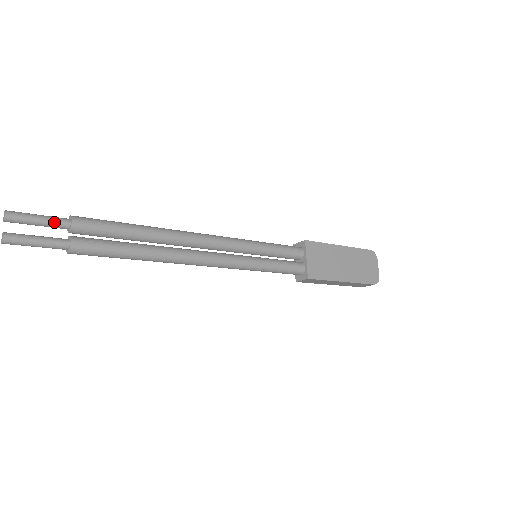
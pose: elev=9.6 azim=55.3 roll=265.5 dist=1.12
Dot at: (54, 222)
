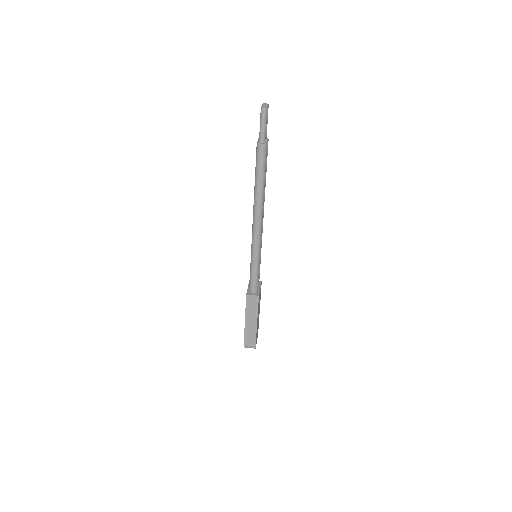
Dot at: occluded
